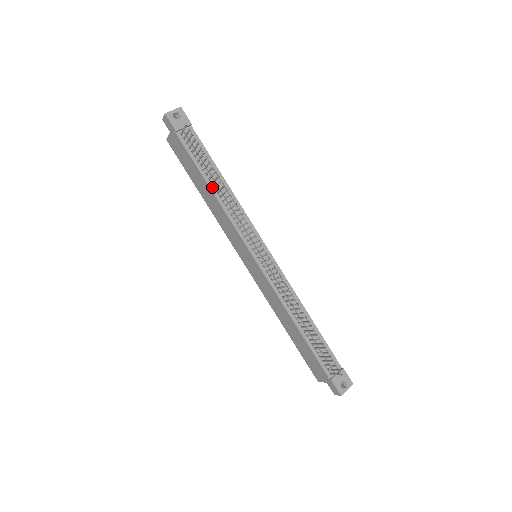
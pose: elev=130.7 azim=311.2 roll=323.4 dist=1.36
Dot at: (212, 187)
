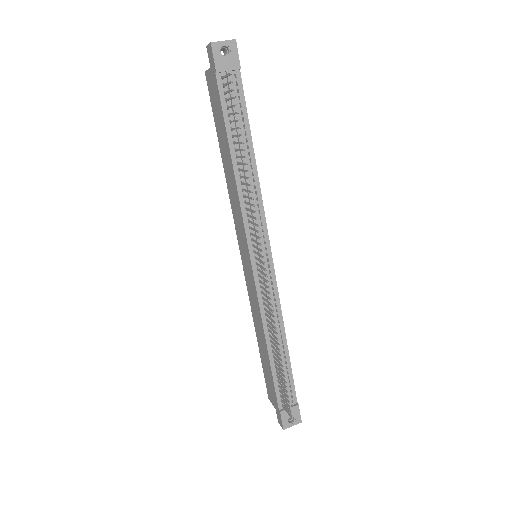
Dot at: (235, 161)
